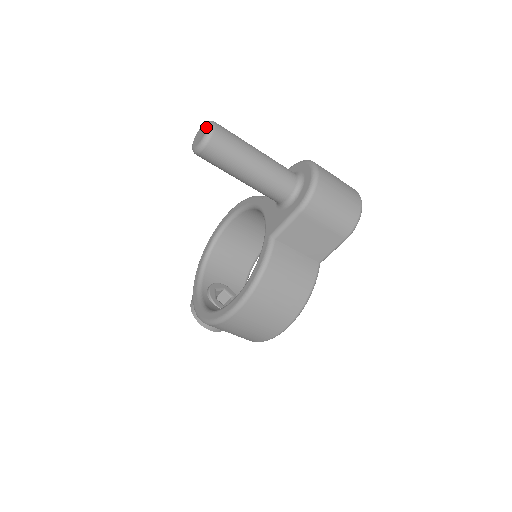
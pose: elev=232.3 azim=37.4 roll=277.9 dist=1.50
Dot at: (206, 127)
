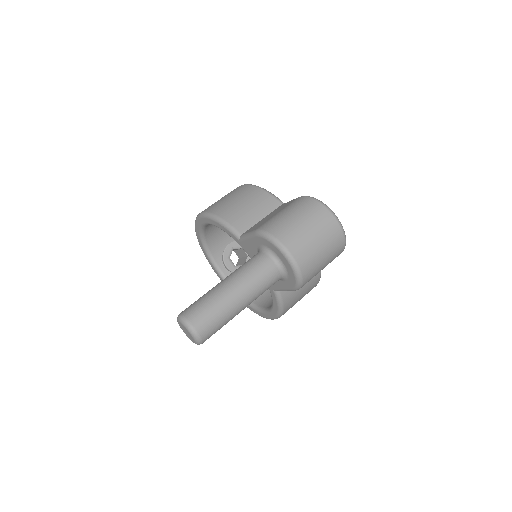
Dot at: (191, 336)
